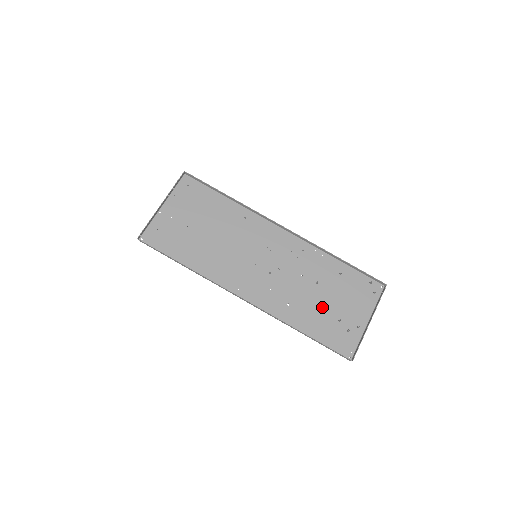
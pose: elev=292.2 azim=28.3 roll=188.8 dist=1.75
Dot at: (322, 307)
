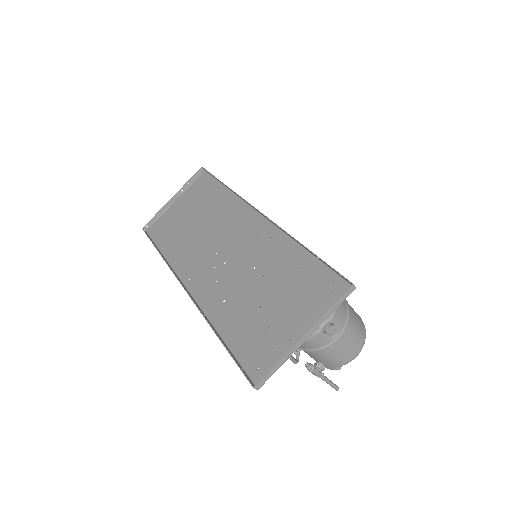
Dot at: (258, 308)
